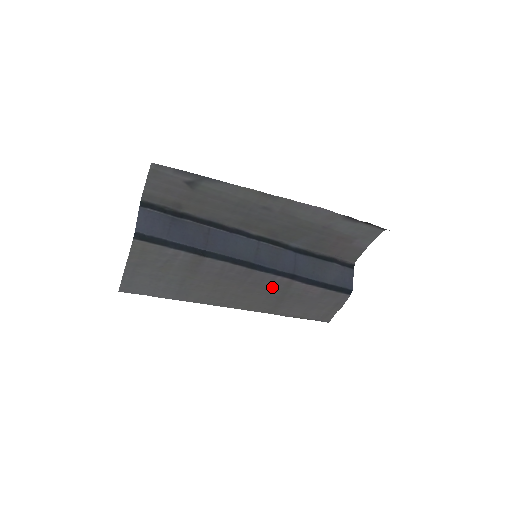
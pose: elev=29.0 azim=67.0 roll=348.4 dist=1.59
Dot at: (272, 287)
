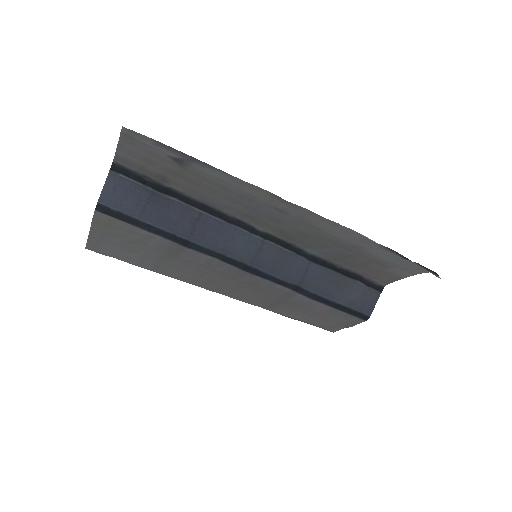
Dot at: (269, 291)
